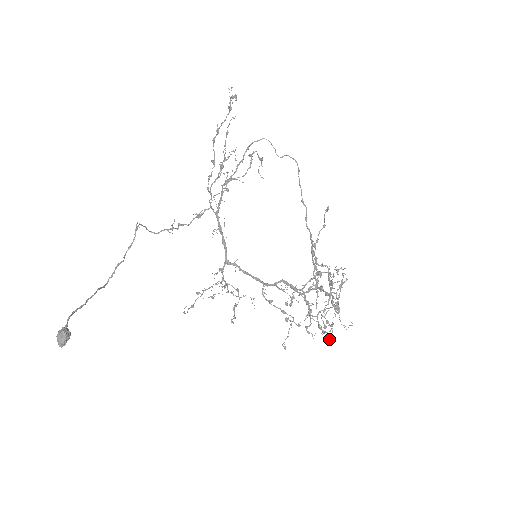
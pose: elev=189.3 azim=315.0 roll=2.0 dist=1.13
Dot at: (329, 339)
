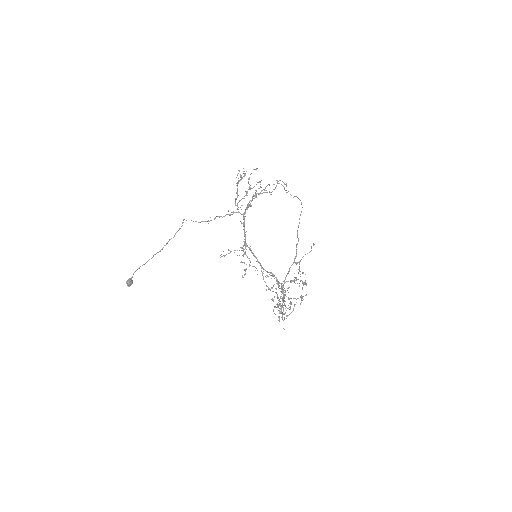
Dot at: occluded
